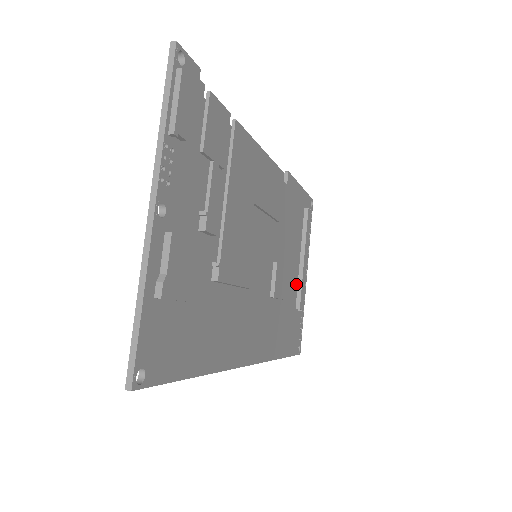
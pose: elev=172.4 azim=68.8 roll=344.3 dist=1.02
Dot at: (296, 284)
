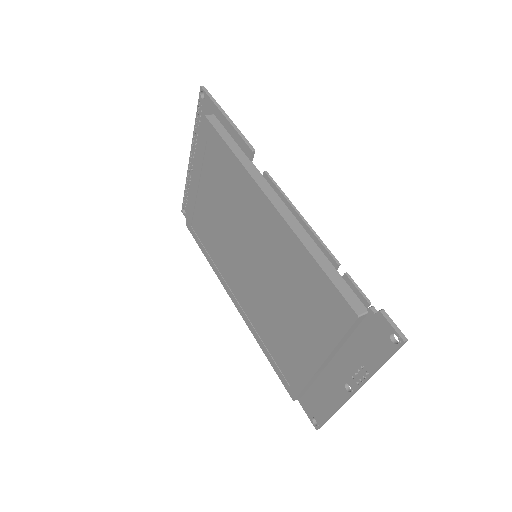
Dot at: occluded
